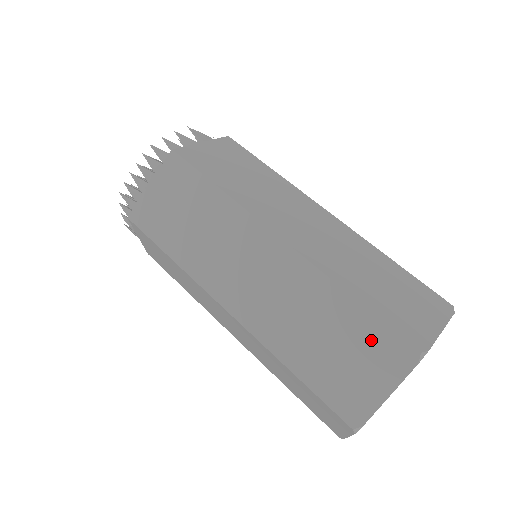
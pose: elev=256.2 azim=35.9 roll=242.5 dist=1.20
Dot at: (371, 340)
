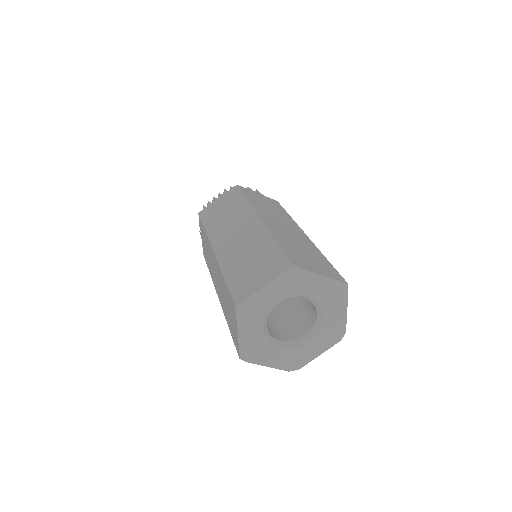
Dot at: (271, 259)
